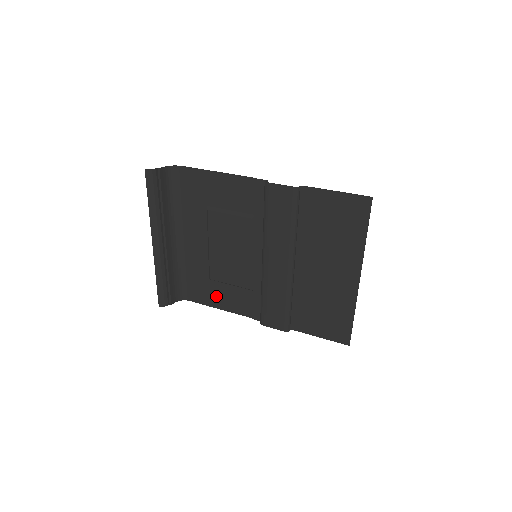
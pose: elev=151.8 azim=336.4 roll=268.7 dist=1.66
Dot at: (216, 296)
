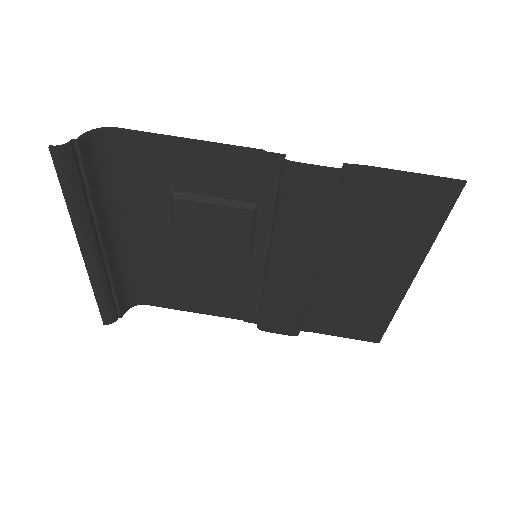
Dot at: (188, 299)
